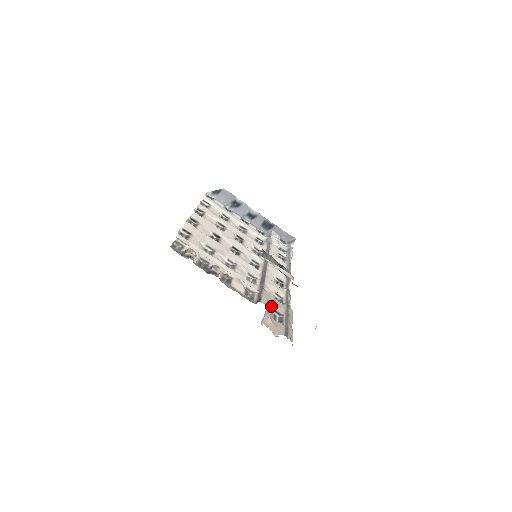
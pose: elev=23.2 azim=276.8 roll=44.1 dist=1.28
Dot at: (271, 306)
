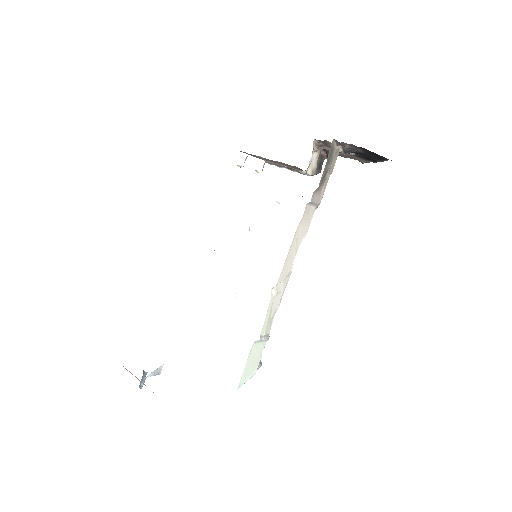
Dot at: occluded
